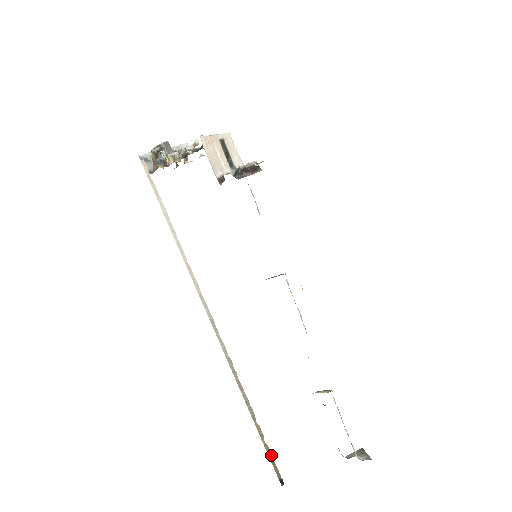
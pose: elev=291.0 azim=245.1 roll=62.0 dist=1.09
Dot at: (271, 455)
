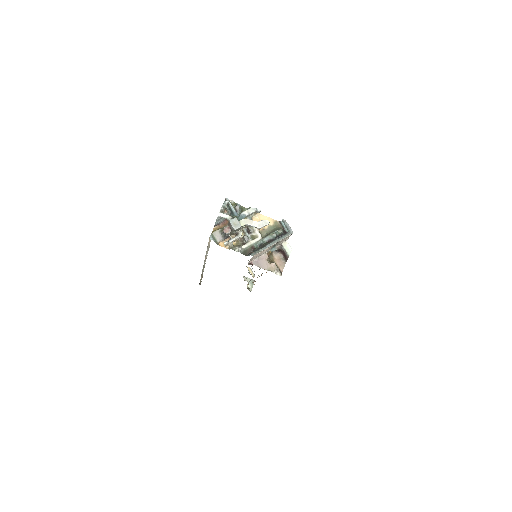
Dot at: occluded
